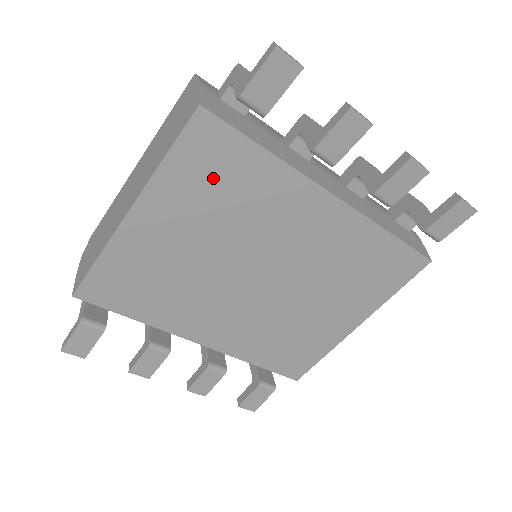
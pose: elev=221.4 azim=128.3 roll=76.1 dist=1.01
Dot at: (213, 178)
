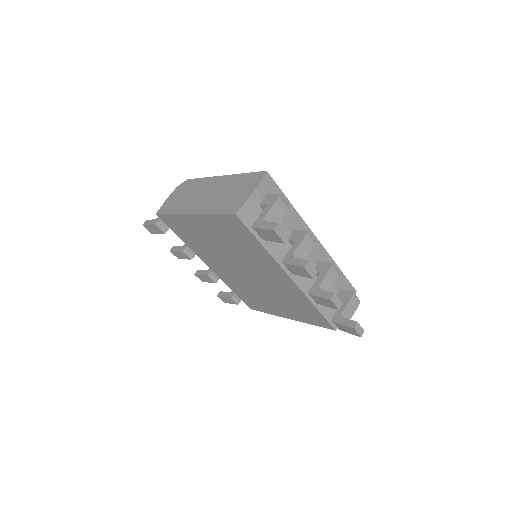
Dot at: (234, 234)
